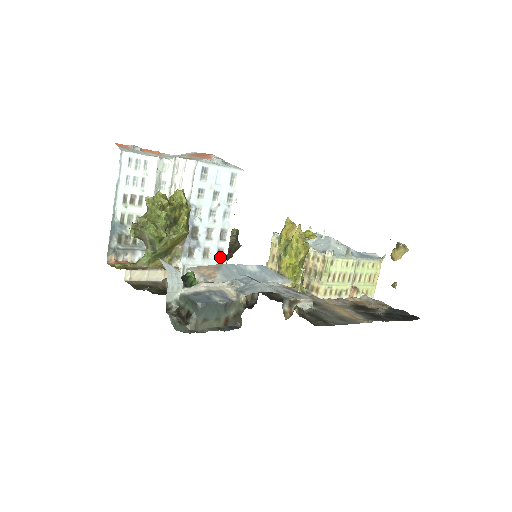
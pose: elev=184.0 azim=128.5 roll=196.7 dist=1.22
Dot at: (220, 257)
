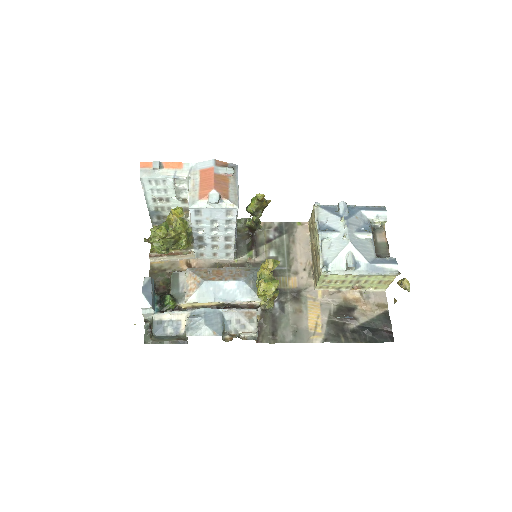
Dot at: (229, 247)
